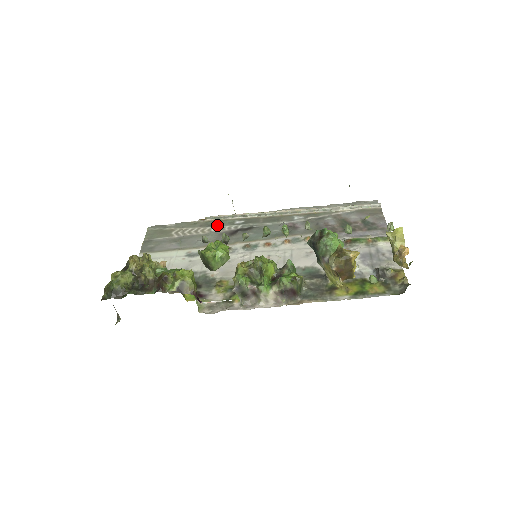
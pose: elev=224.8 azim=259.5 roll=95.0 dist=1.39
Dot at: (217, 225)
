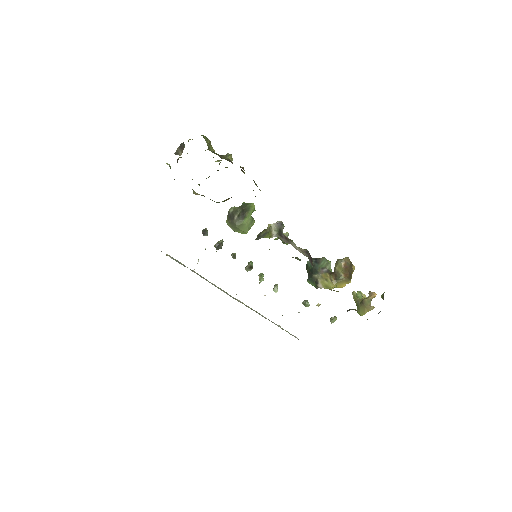
Dot at: occluded
